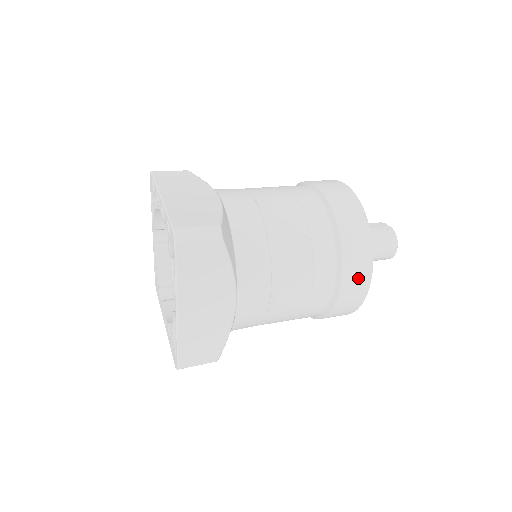
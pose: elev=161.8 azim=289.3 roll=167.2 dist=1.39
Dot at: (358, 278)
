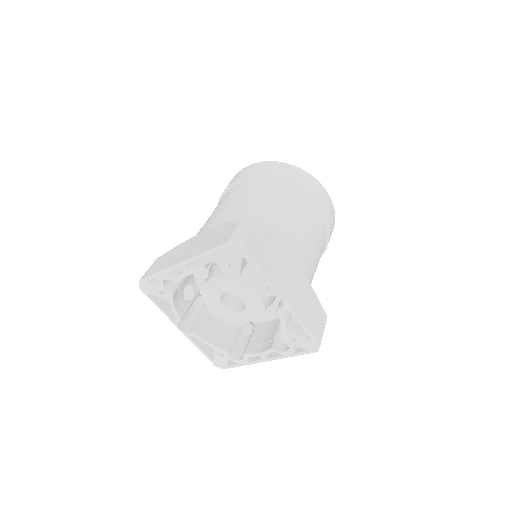
Dot at: (319, 192)
